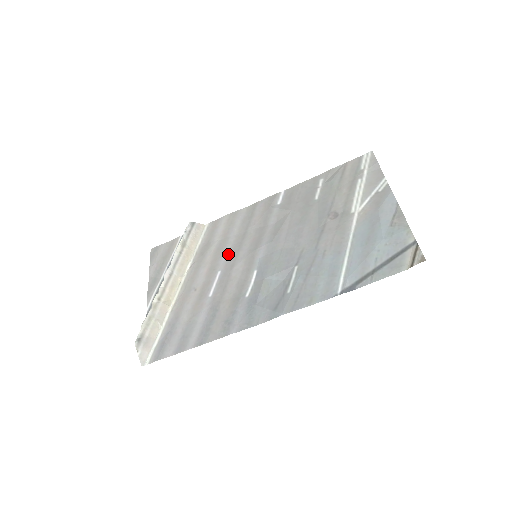
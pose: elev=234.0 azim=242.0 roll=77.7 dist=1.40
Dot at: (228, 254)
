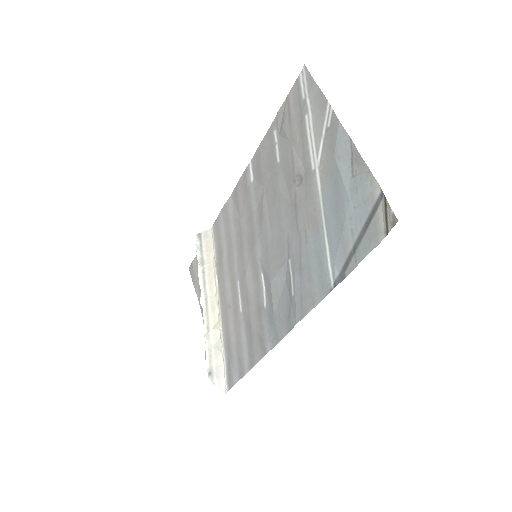
Dot at: (237, 259)
